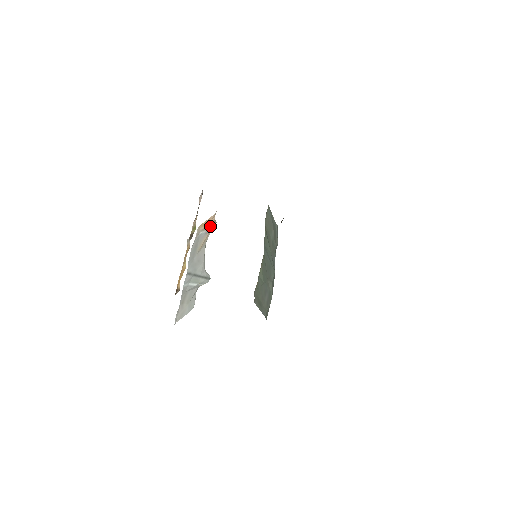
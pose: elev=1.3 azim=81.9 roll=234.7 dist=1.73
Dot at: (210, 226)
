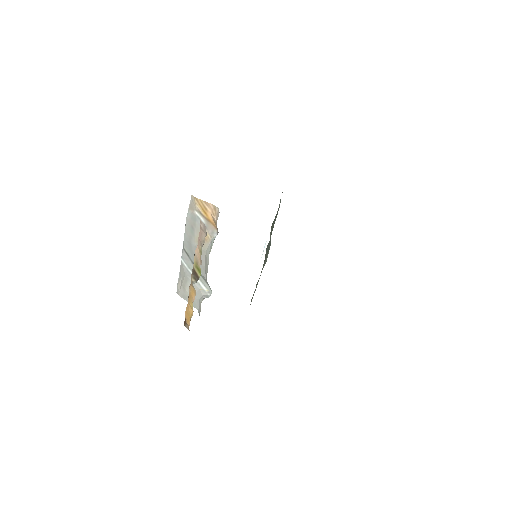
Dot at: (209, 221)
